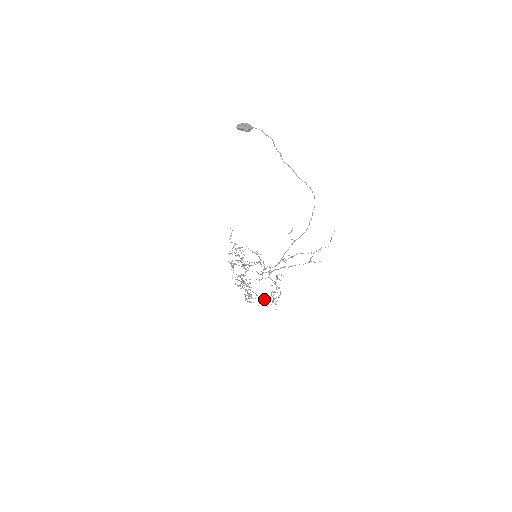
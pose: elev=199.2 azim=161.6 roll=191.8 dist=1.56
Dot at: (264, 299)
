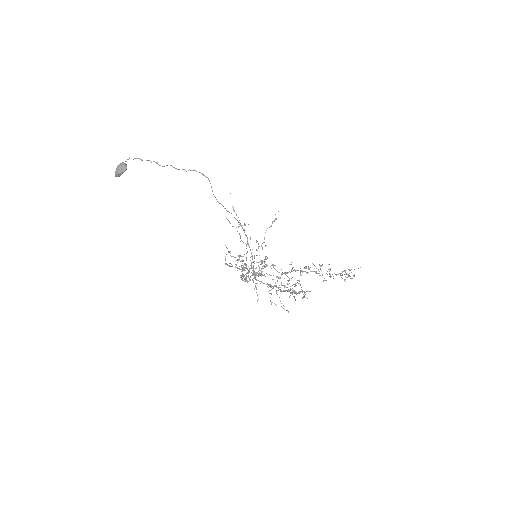
Dot at: occluded
